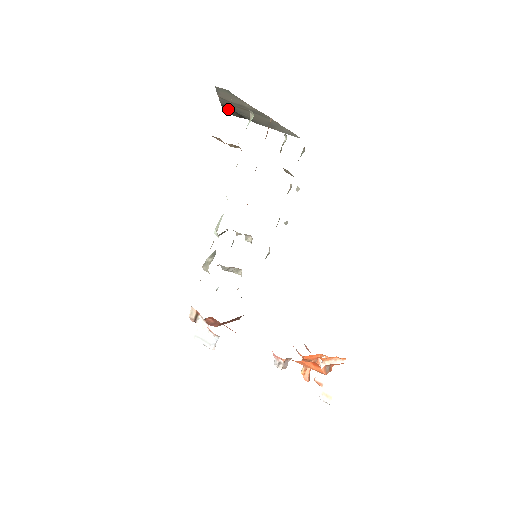
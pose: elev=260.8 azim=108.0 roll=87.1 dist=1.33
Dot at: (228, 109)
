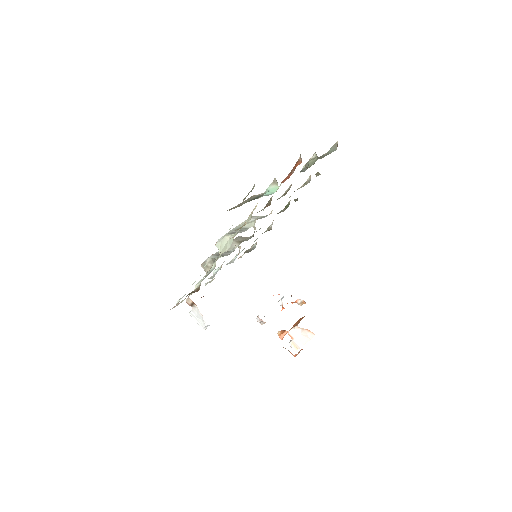
Dot at: occluded
